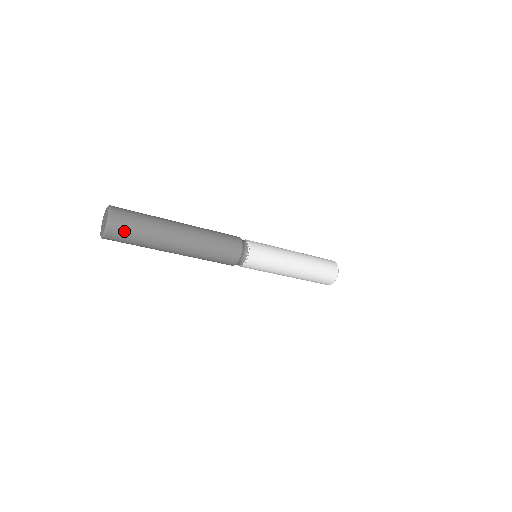
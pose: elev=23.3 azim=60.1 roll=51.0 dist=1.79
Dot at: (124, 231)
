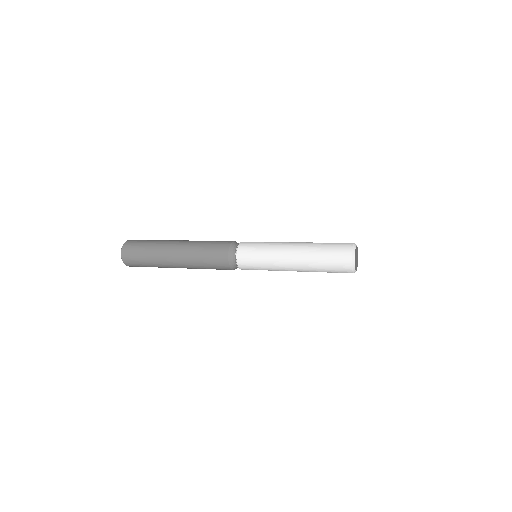
Dot at: (138, 266)
